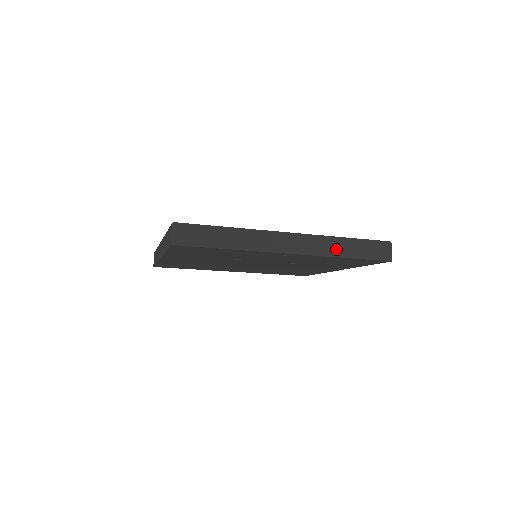
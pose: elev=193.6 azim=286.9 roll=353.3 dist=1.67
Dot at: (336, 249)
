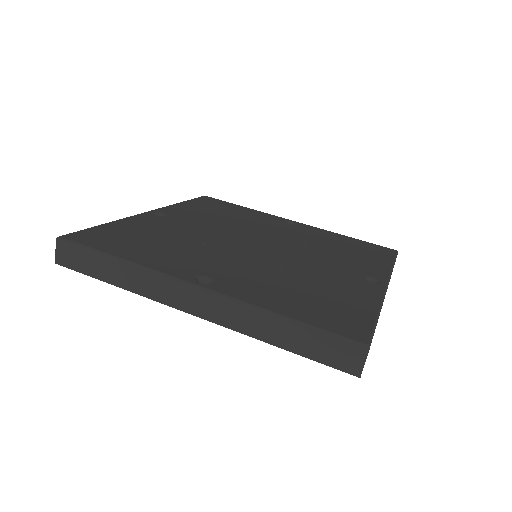
Dot at: (262, 329)
